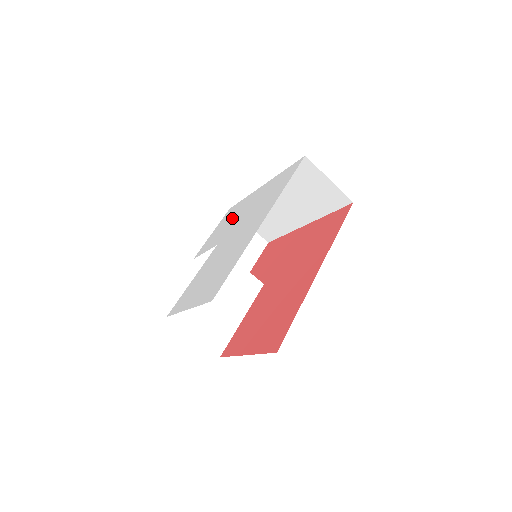
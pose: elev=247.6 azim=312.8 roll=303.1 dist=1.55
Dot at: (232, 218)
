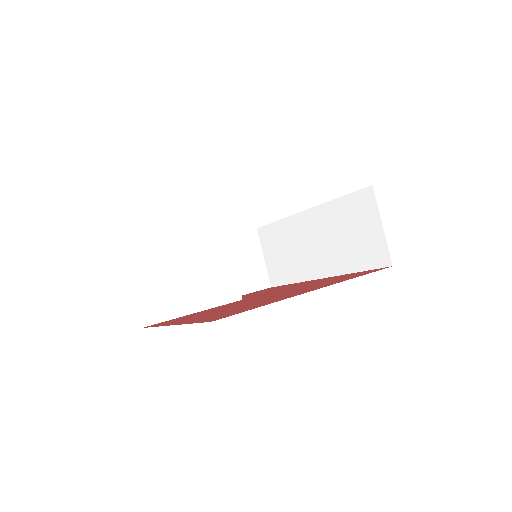
Dot at: occluded
